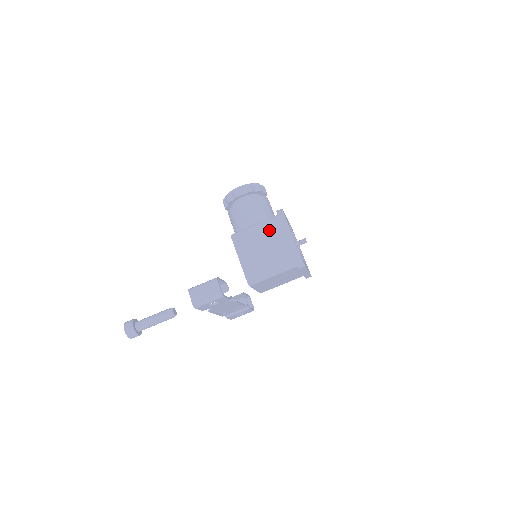
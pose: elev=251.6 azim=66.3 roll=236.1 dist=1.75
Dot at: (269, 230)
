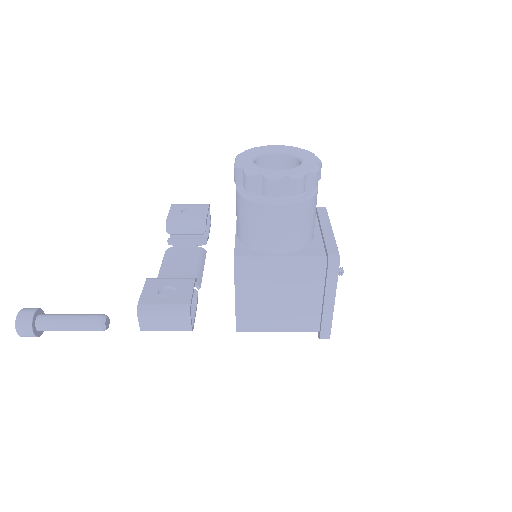
Dot at: (302, 278)
